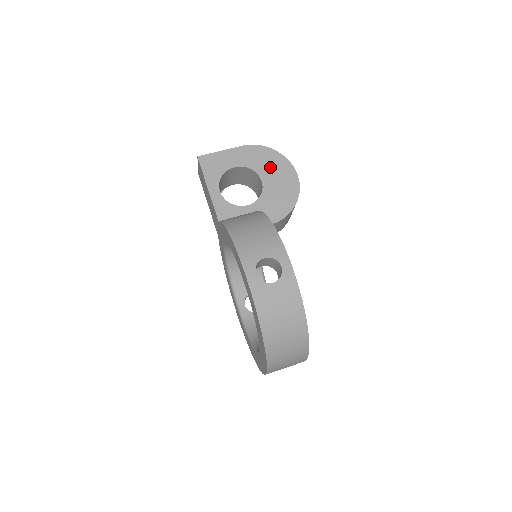
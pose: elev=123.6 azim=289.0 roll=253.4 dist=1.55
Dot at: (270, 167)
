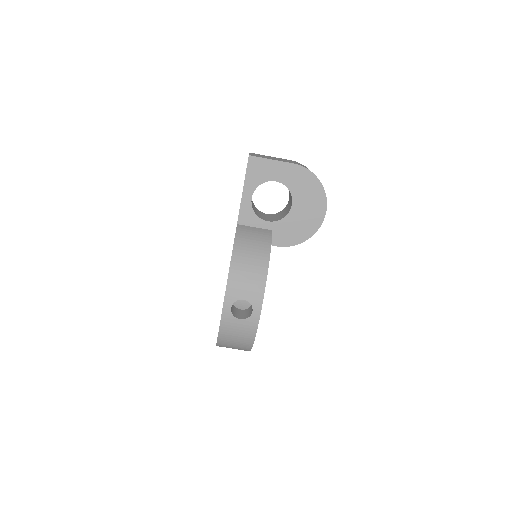
Dot at: (306, 196)
